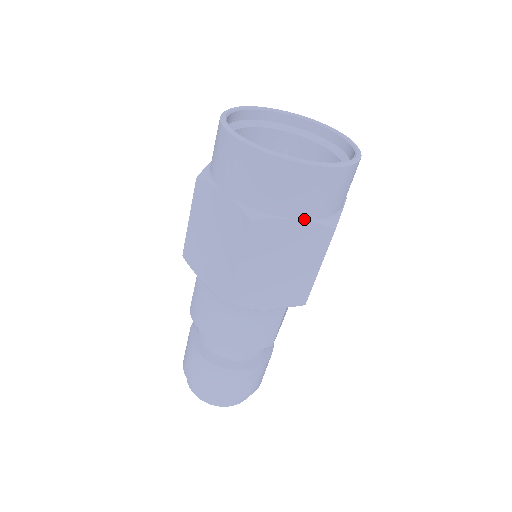
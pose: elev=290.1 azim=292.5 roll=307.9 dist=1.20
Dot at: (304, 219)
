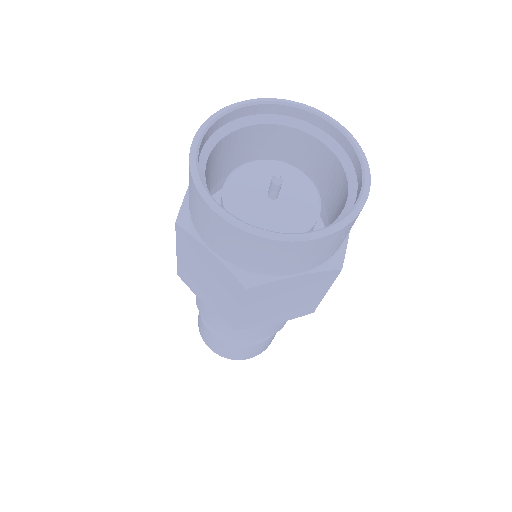
Dot at: (306, 272)
